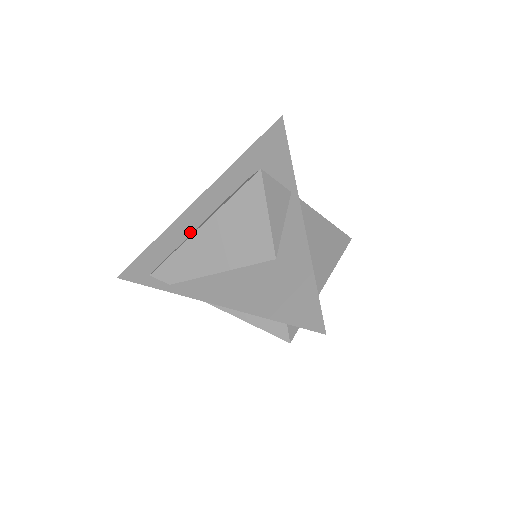
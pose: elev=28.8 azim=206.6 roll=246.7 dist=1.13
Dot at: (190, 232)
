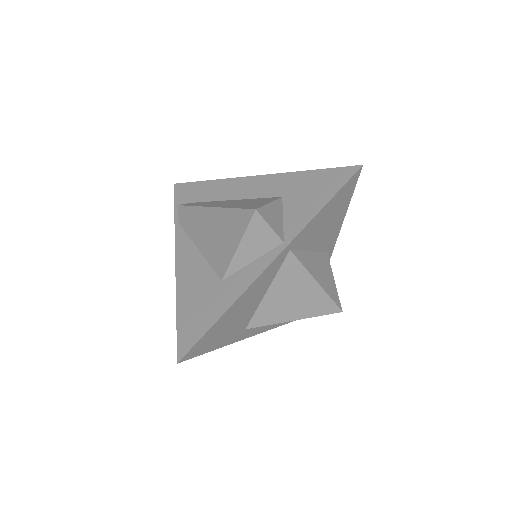
Dot at: (223, 198)
